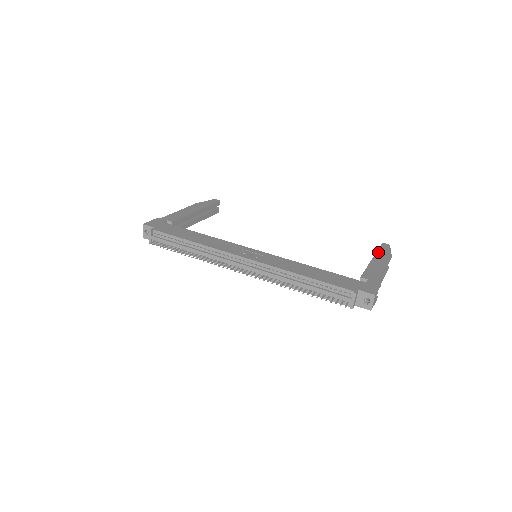
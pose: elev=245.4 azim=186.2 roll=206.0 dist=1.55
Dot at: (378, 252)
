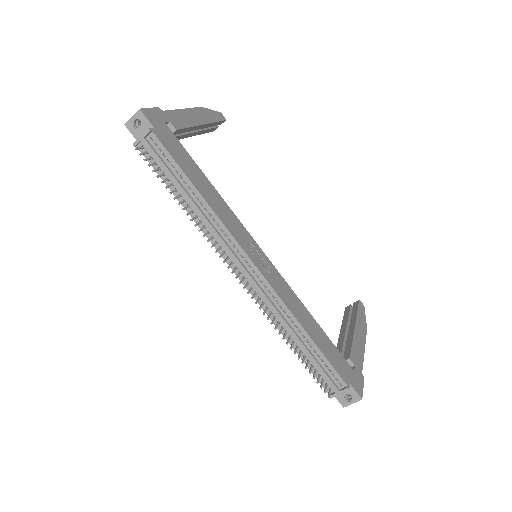
Dot at: (358, 316)
